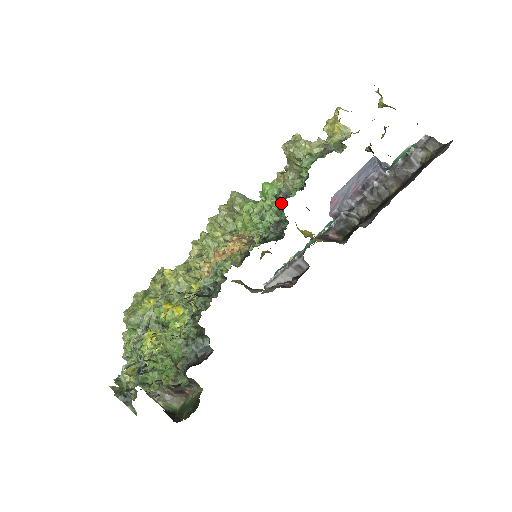
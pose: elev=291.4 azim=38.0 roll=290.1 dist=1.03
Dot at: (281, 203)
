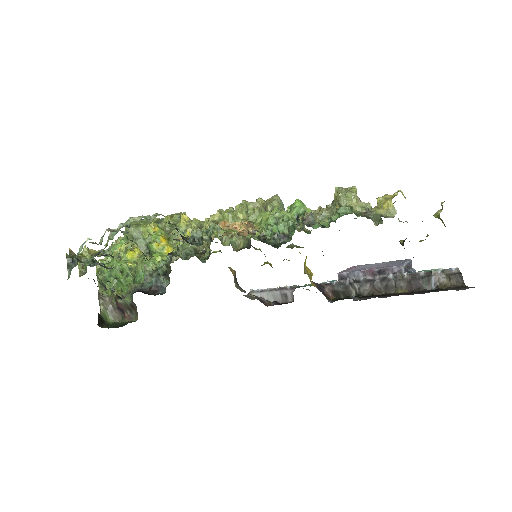
Dot at: (303, 229)
